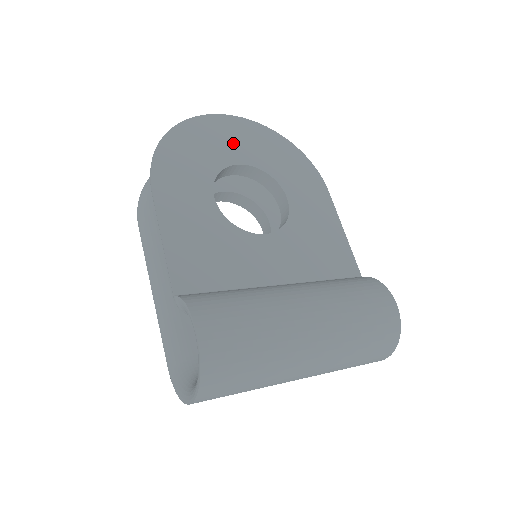
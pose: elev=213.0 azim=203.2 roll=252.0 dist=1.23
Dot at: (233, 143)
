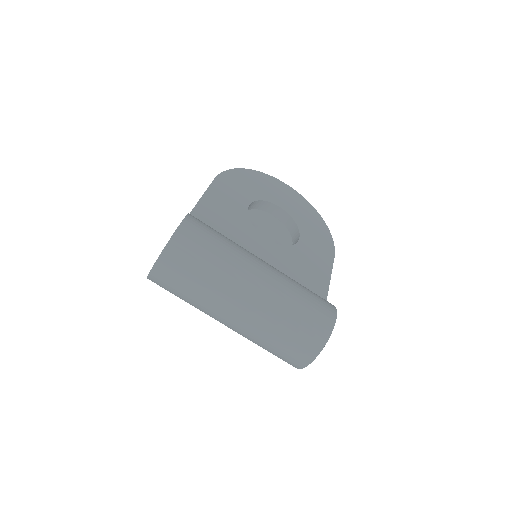
Dot at: (283, 197)
